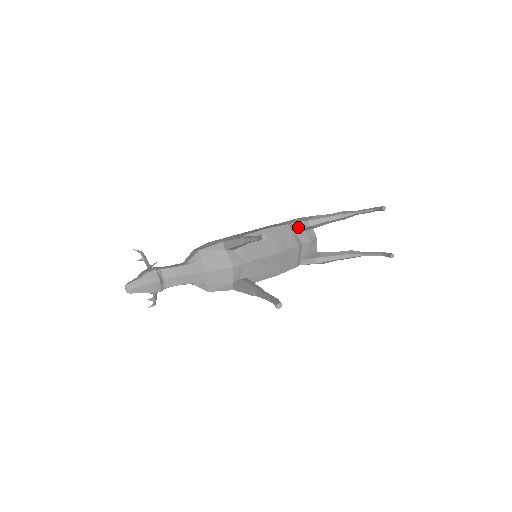
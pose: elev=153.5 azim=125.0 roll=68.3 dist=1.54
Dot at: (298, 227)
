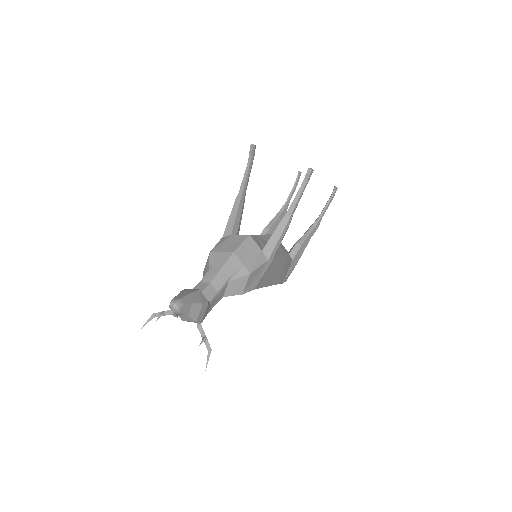
Dot at: occluded
